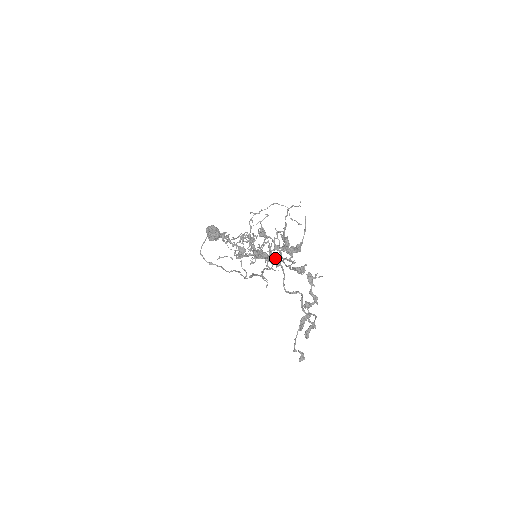
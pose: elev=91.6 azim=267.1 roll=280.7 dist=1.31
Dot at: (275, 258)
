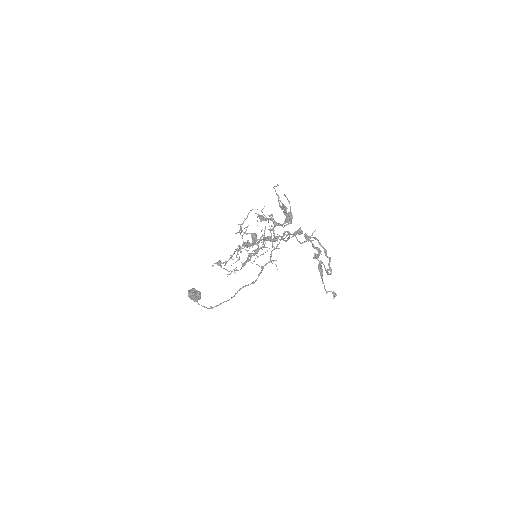
Dot at: (277, 236)
